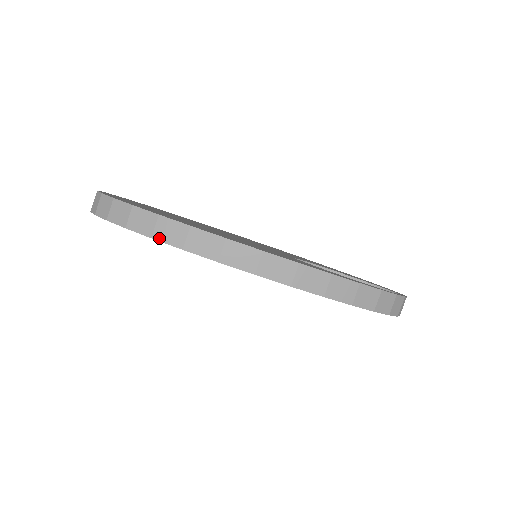
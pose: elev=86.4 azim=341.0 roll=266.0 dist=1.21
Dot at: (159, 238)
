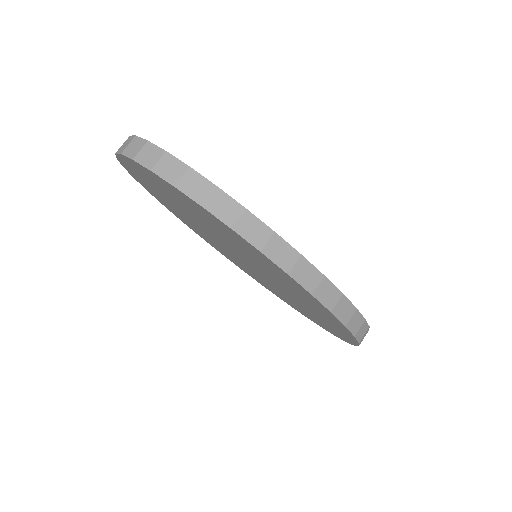
Dot at: (210, 209)
